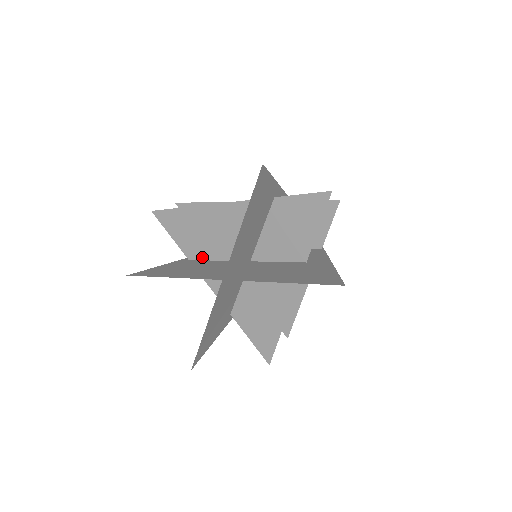
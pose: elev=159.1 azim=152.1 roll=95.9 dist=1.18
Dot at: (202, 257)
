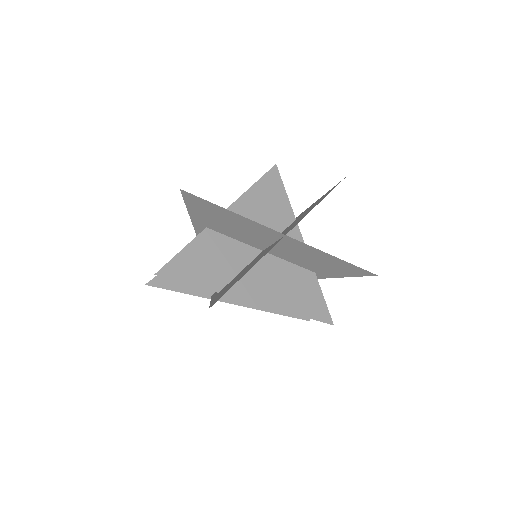
Dot at: (228, 279)
